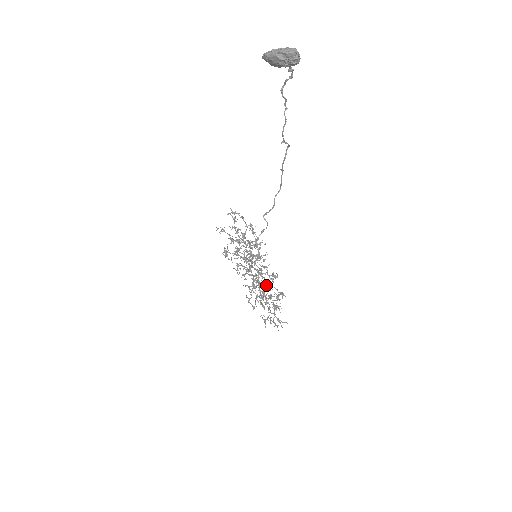
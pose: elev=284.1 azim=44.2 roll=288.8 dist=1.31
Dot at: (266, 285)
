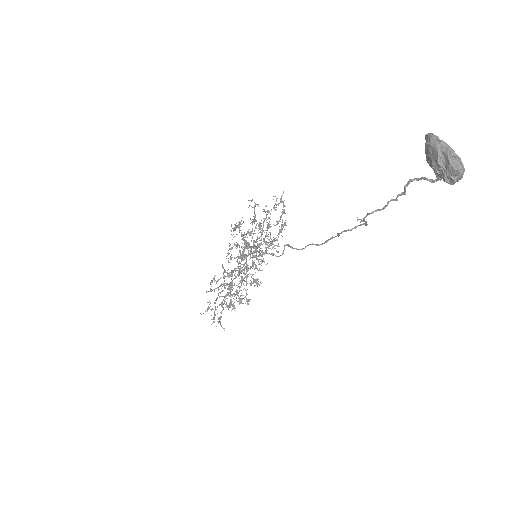
Dot at: (242, 282)
